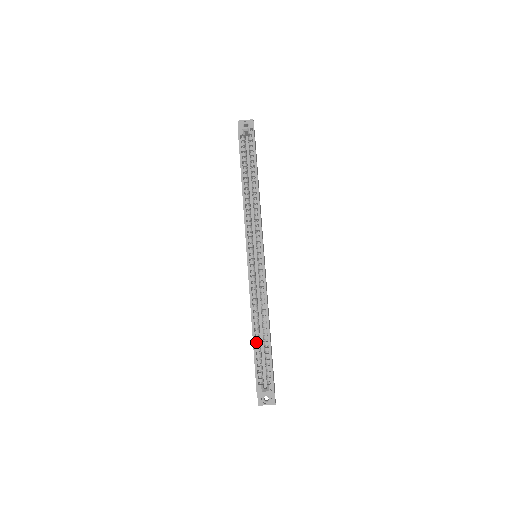
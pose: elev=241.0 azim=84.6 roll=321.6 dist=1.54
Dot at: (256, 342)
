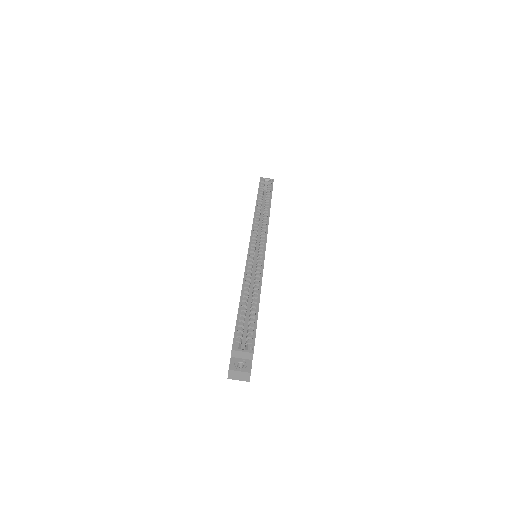
Dot at: (242, 307)
